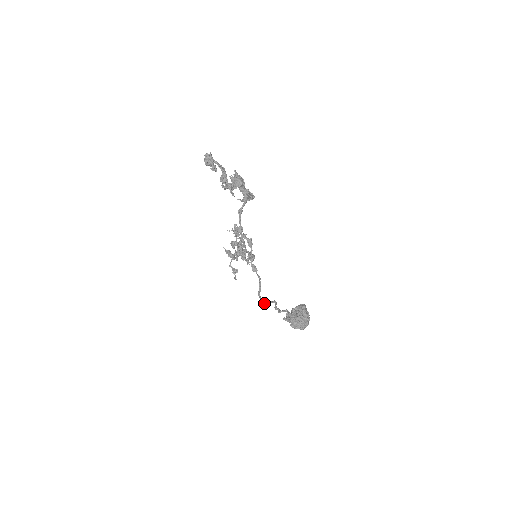
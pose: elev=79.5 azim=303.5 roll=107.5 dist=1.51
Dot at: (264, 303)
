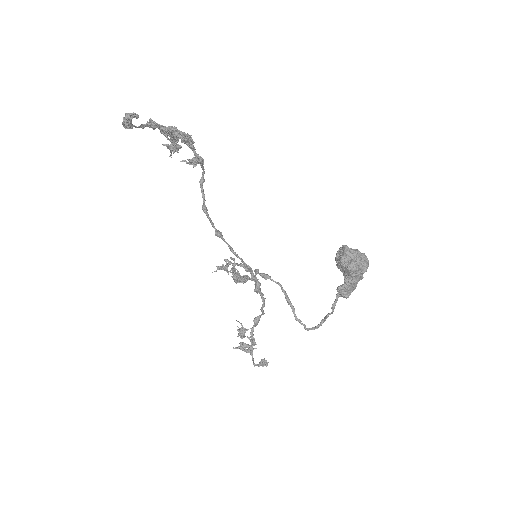
Dot at: (311, 329)
